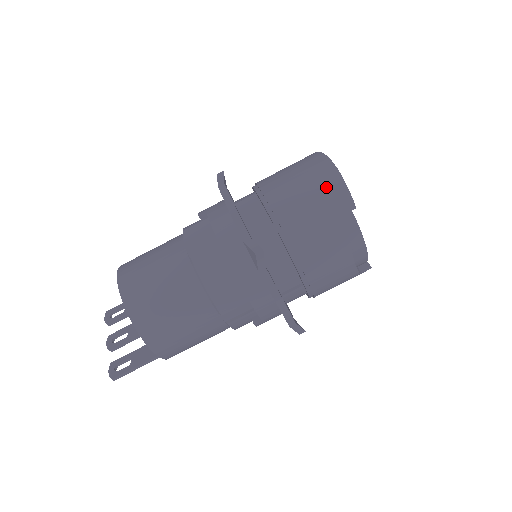
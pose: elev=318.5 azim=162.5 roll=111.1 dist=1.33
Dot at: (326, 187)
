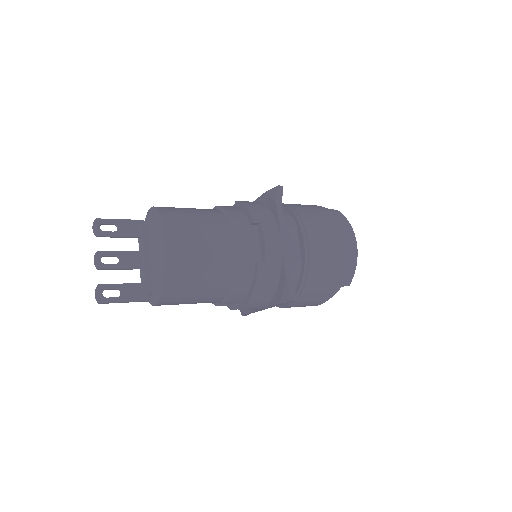
Dot at: (345, 264)
